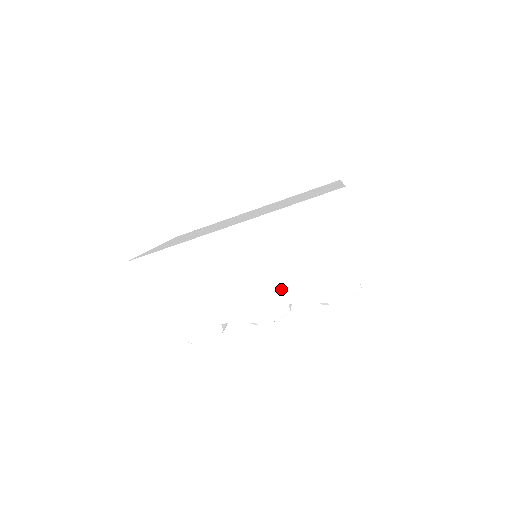
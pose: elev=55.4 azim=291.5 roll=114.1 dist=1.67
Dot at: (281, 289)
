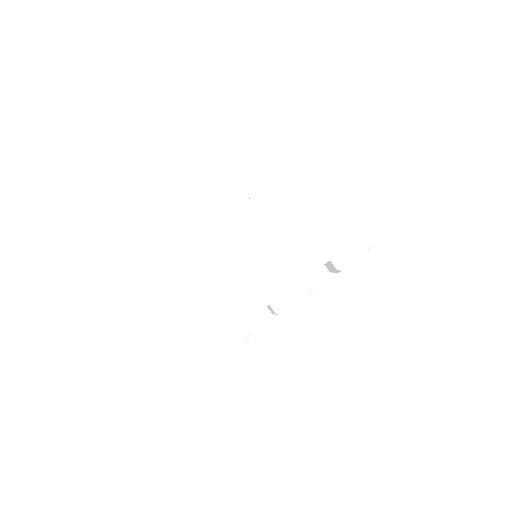
Dot at: (302, 257)
